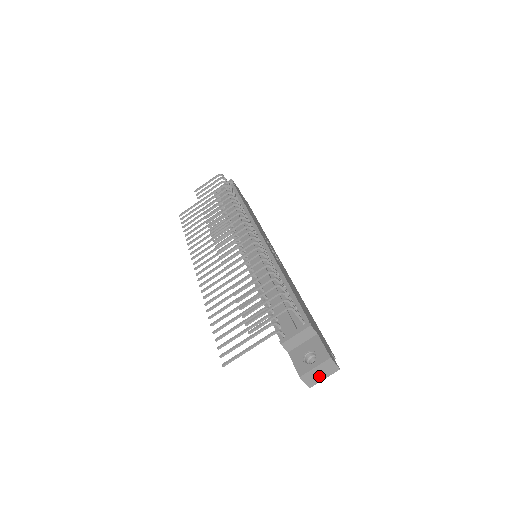
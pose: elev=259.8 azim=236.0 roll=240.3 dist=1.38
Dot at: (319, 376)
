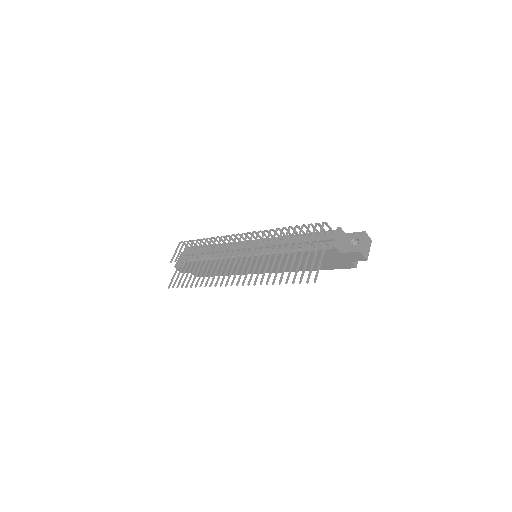
Dot at: (367, 249)
